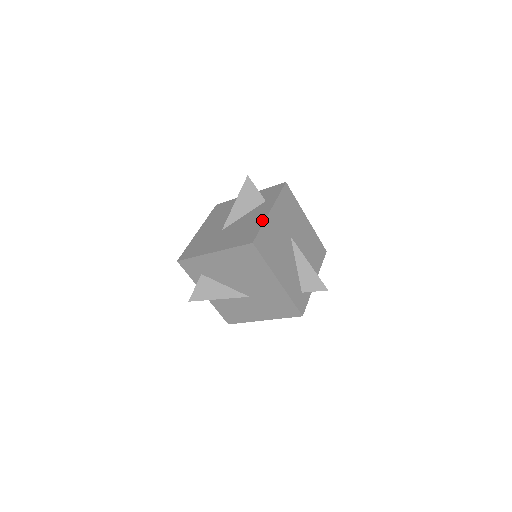
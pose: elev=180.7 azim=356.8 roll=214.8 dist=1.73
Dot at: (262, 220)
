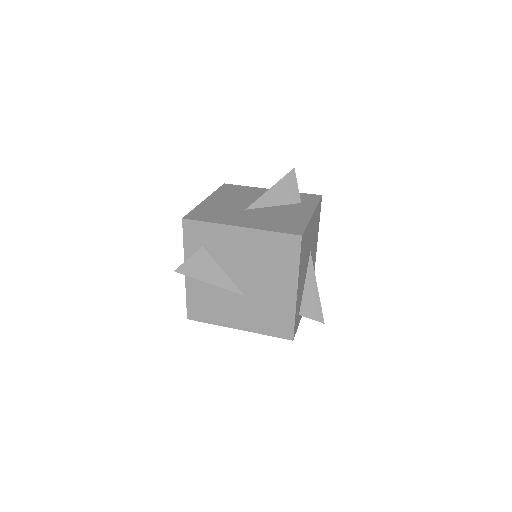
Dot at: (306, 218)
